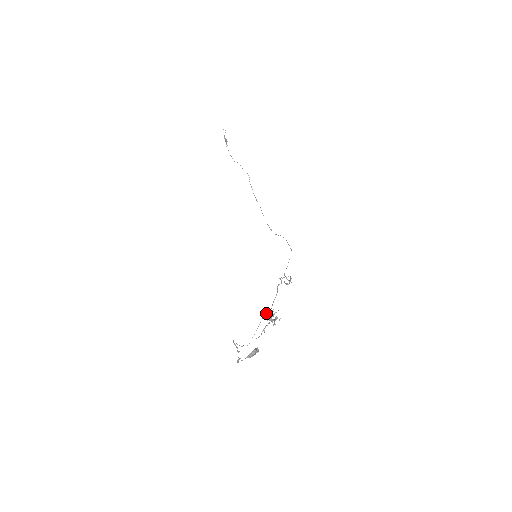
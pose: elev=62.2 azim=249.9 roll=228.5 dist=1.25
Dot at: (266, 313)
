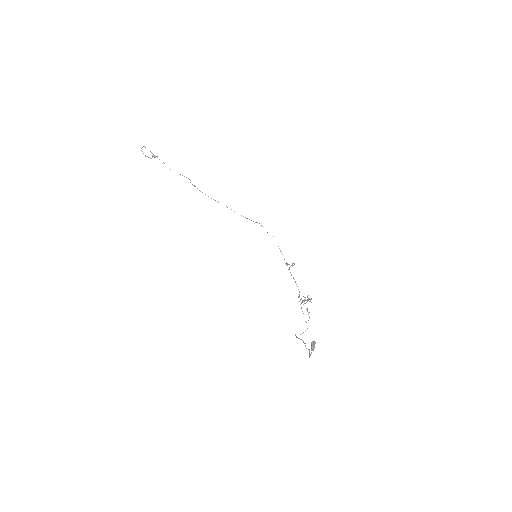
Dot at: occluded
